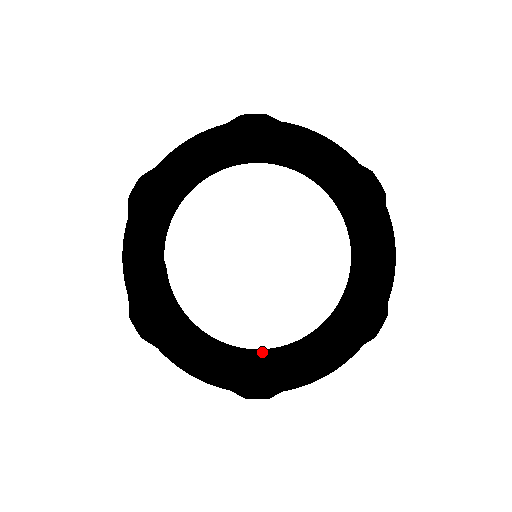
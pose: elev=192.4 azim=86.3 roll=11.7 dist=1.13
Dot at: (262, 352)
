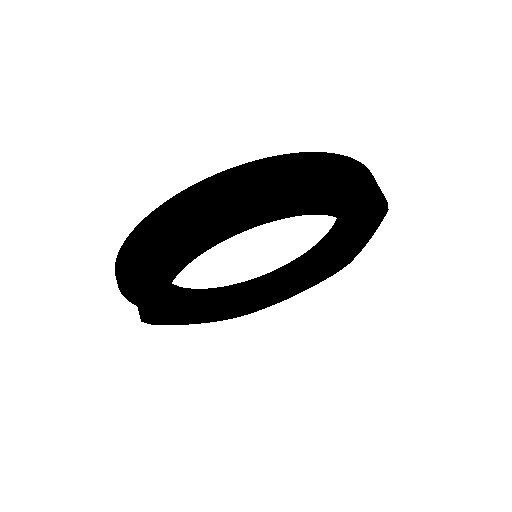
Dot at: (248, 293)
